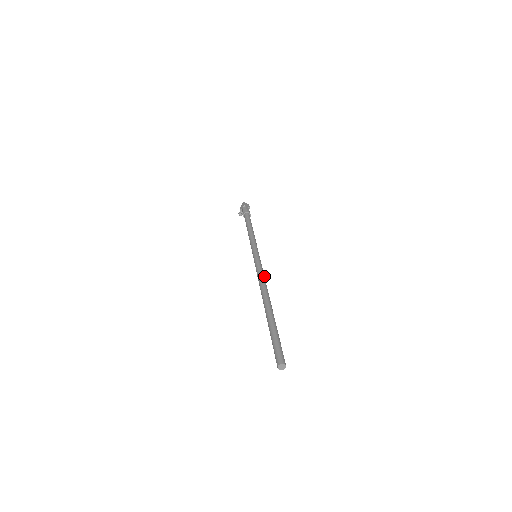
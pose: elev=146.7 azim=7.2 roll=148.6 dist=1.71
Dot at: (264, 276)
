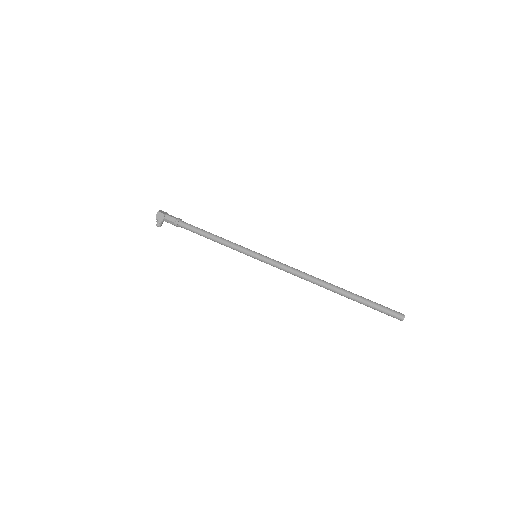
Dot at: (293, 268)
